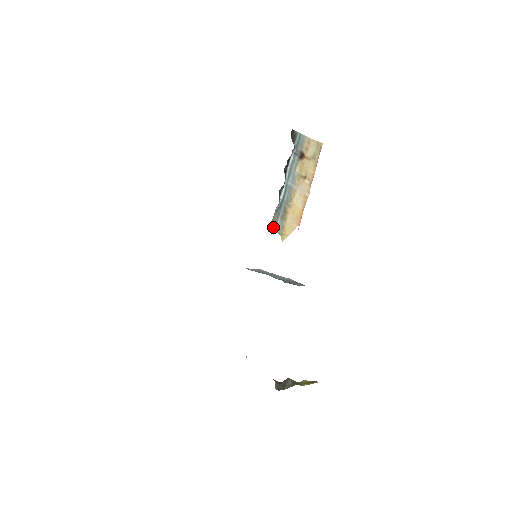
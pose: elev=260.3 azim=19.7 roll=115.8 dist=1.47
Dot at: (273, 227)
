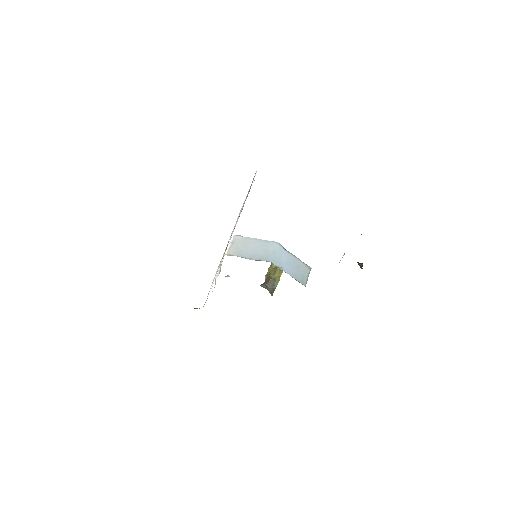
Dot at: occluded
